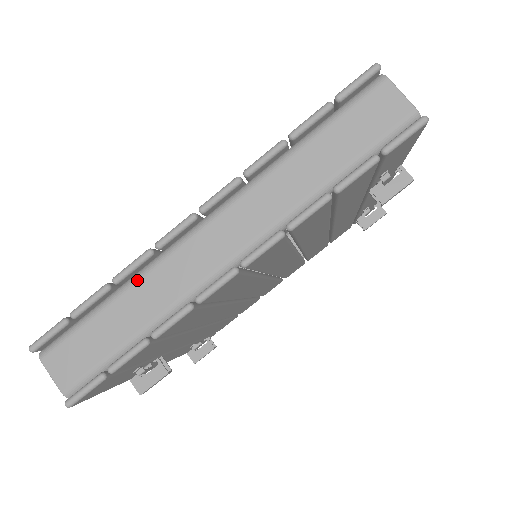
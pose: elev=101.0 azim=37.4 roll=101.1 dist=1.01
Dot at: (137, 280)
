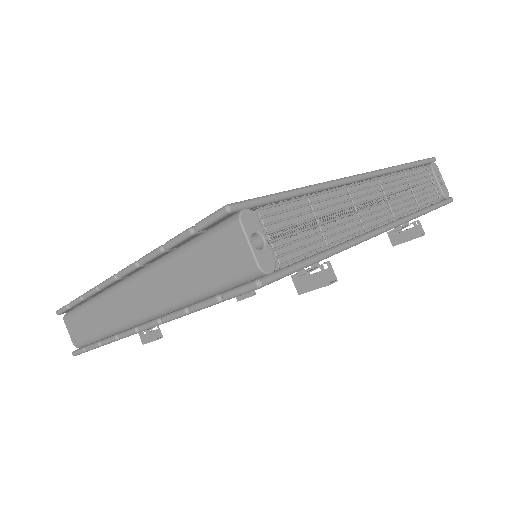
Dot at: (96, 301)
